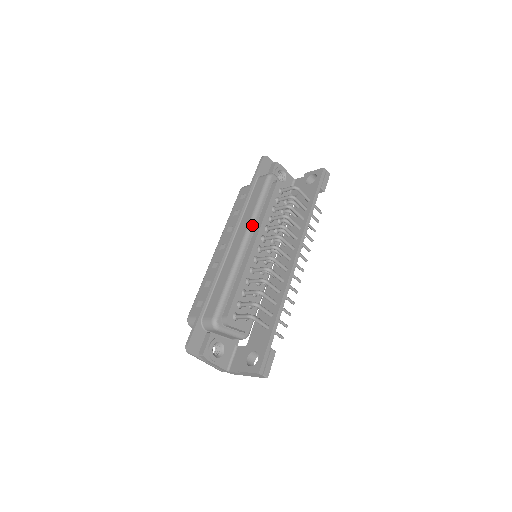
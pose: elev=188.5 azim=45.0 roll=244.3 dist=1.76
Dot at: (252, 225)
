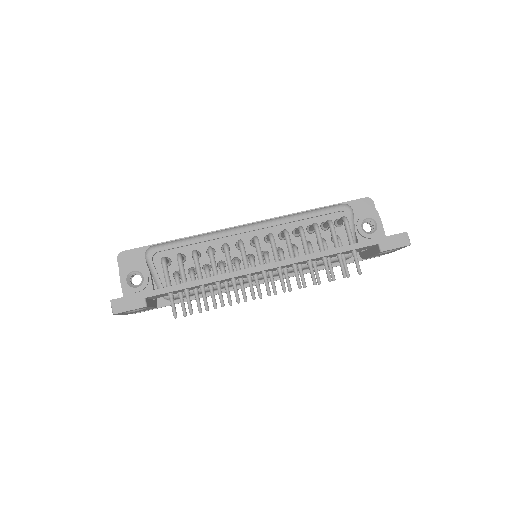
Dot at: (272, 221)
